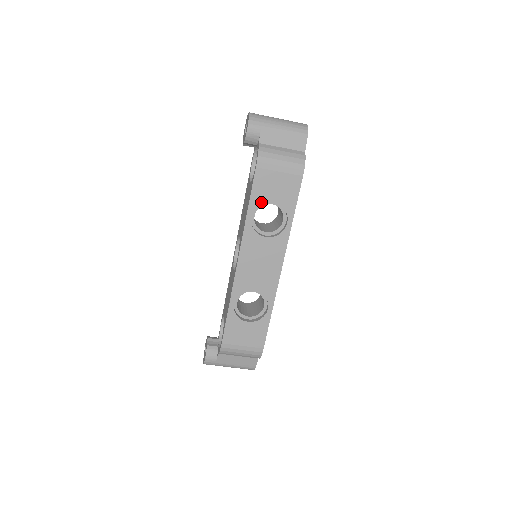
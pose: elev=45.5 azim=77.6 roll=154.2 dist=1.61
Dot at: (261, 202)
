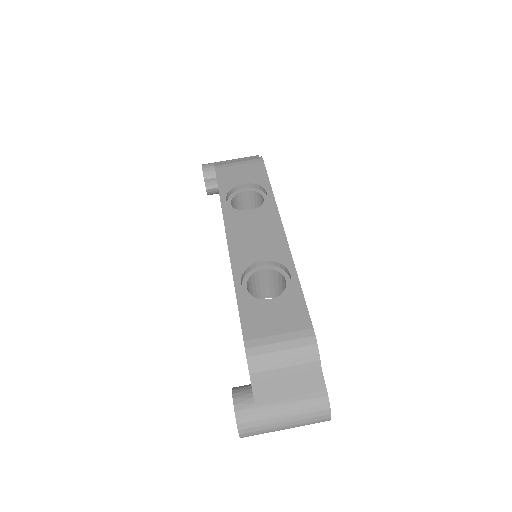
Dot at: (231, 188)
